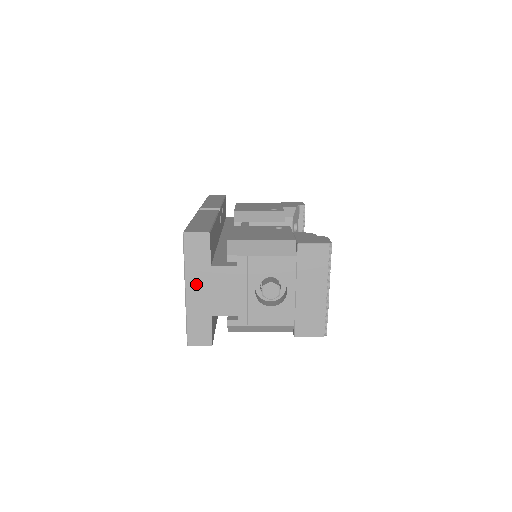
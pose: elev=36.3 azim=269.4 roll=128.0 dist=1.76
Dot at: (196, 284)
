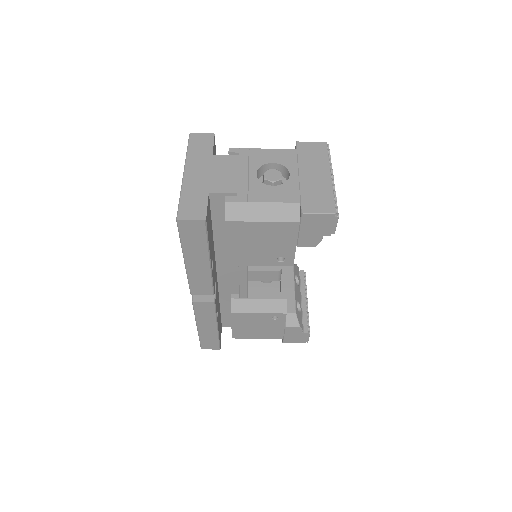
Dot at: (196, 168)
